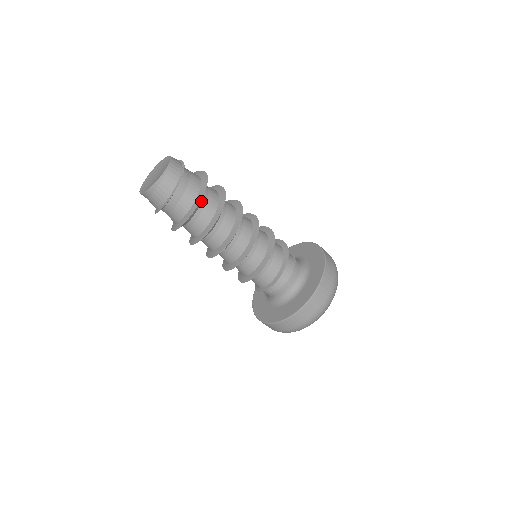
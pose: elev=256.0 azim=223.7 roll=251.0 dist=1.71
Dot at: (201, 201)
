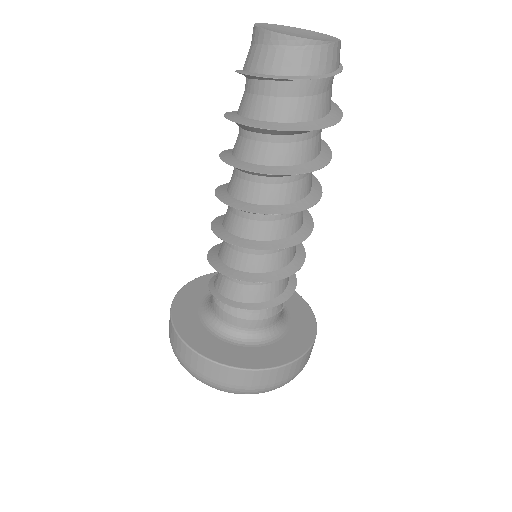
Dot at: (306, 131)
